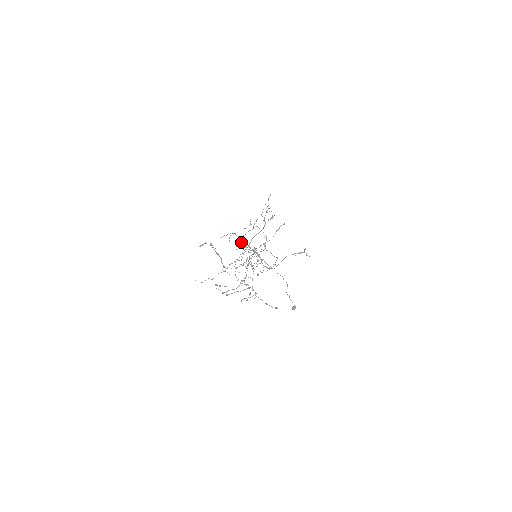
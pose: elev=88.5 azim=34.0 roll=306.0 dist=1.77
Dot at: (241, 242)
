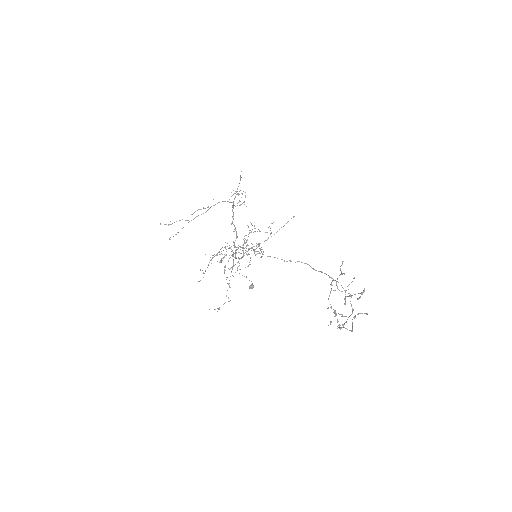
Dot at: occluded
